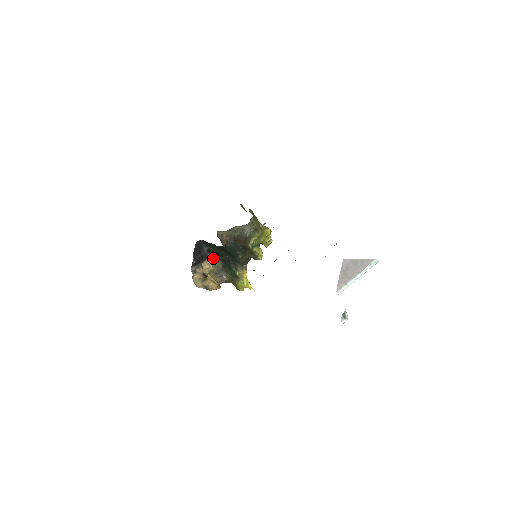
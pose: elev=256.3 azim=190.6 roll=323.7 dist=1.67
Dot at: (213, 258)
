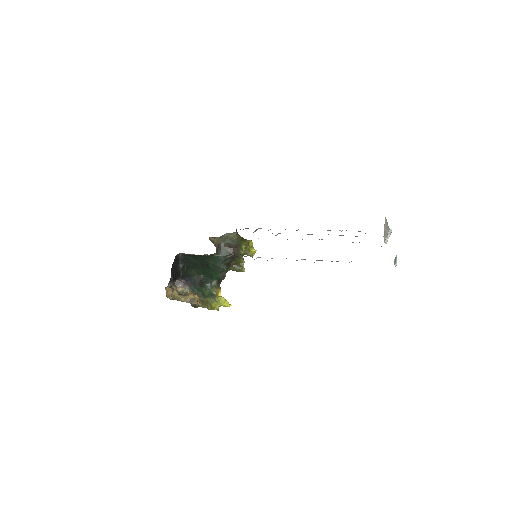
Dot at: (177, 283)
